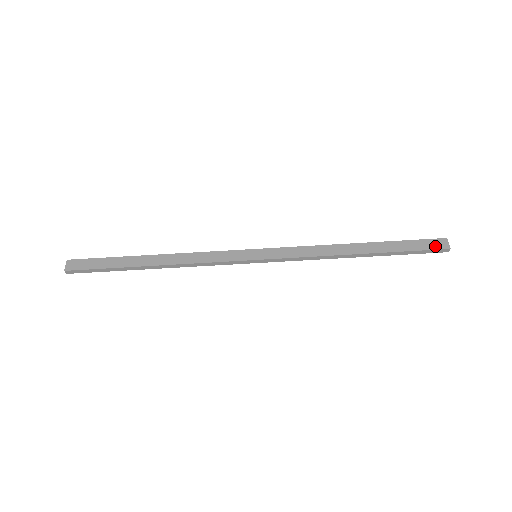
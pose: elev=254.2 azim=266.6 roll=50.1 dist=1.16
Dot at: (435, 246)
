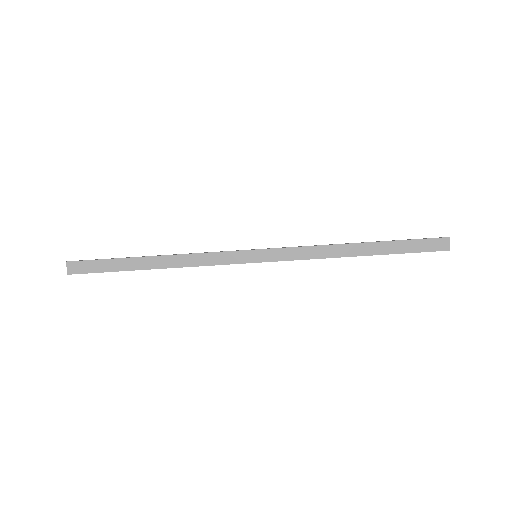
Dot at: (436, 247)
